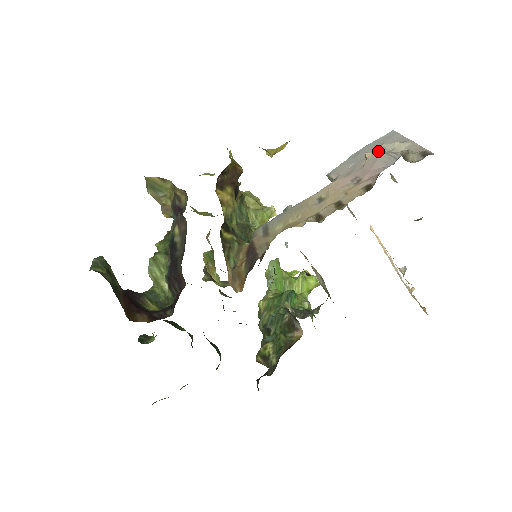
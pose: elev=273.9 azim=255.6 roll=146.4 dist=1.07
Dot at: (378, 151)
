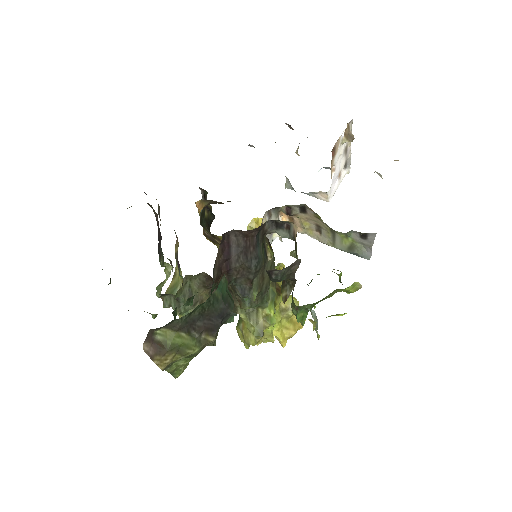
Dot at: occluded
